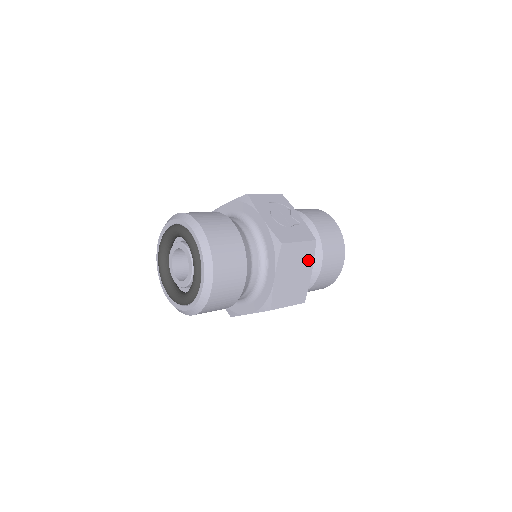
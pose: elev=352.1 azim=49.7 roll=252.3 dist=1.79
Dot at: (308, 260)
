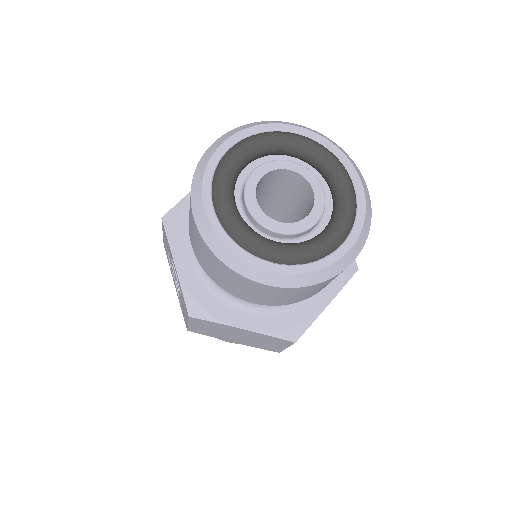
Dot at: occluded
